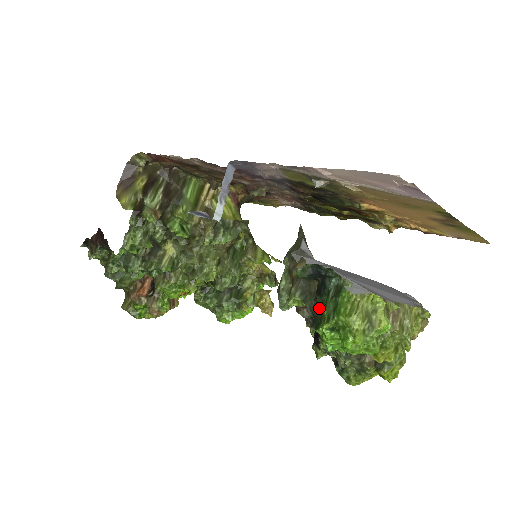
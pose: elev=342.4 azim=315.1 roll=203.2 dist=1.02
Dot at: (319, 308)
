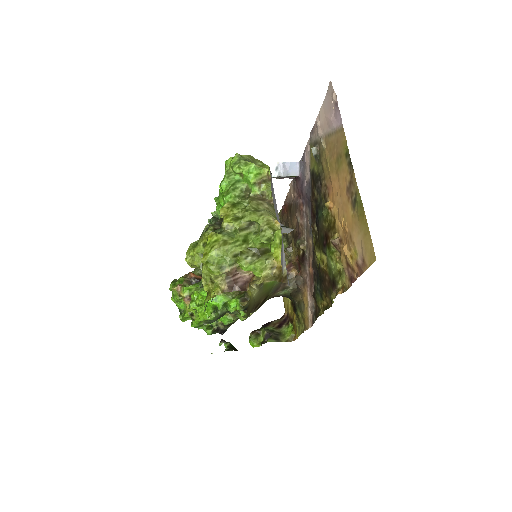
Dot at: occluded
